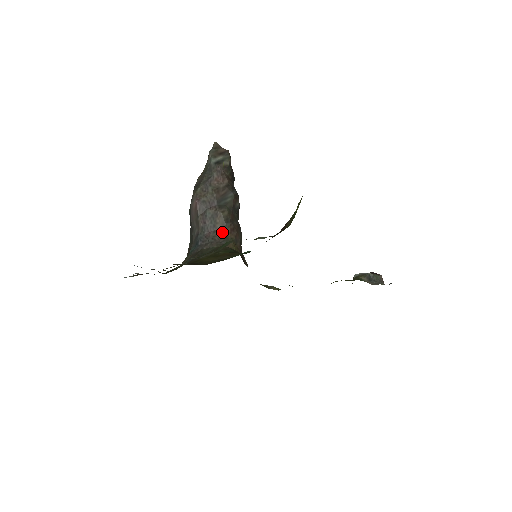
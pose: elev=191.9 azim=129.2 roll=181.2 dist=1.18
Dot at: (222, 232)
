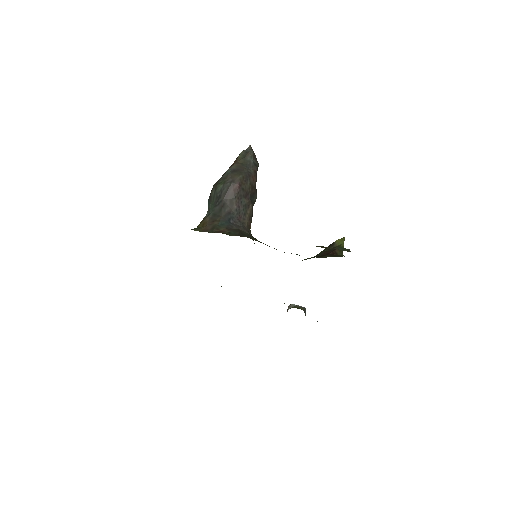
Dot at: (248, 223)
